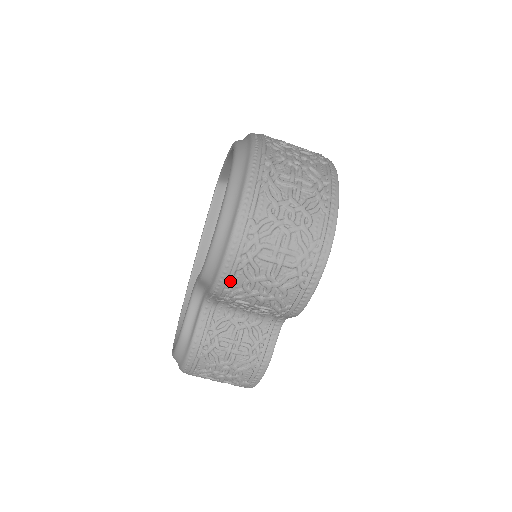
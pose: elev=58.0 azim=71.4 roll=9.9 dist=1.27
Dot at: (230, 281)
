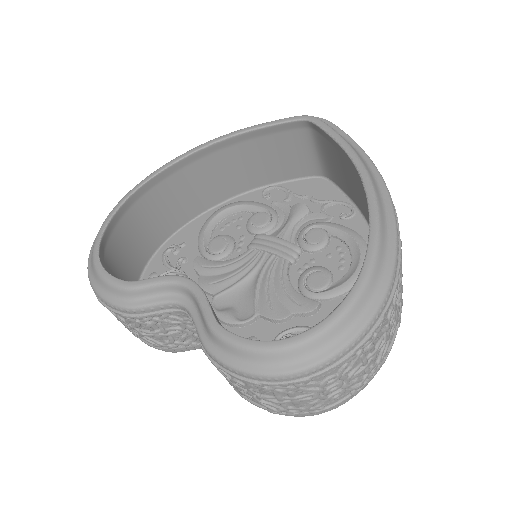
Dot at: (231, 375)
